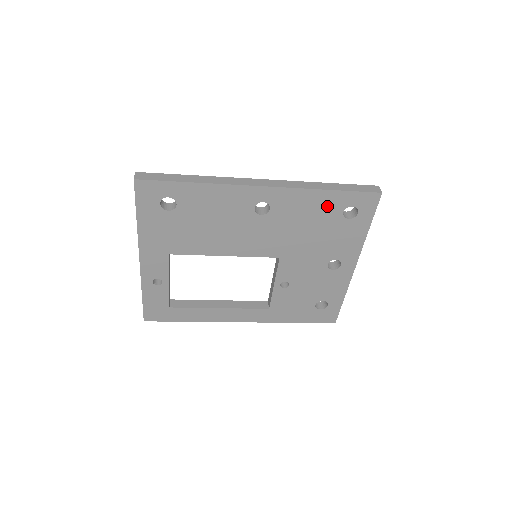
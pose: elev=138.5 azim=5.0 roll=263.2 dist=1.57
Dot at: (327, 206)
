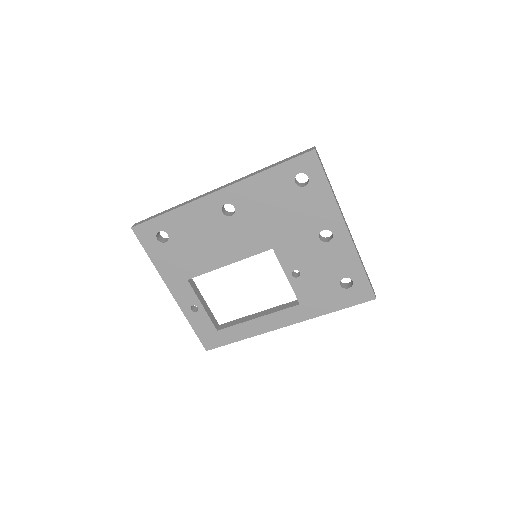
Dot at: (277, 184)
